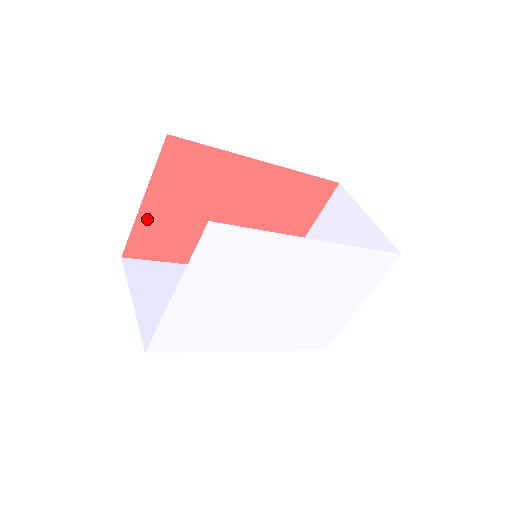
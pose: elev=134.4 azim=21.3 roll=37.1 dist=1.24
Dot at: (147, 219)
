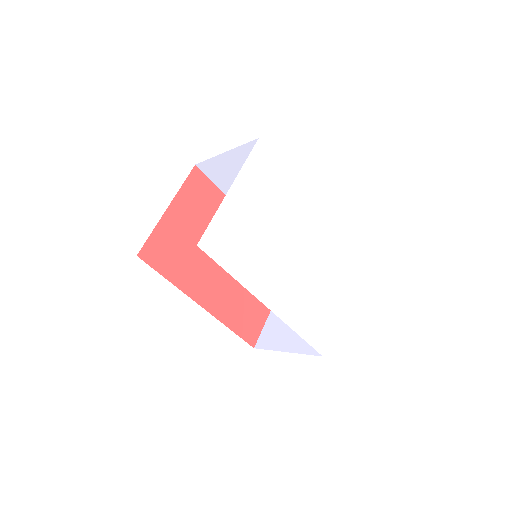
Dot at: (166, 226)
